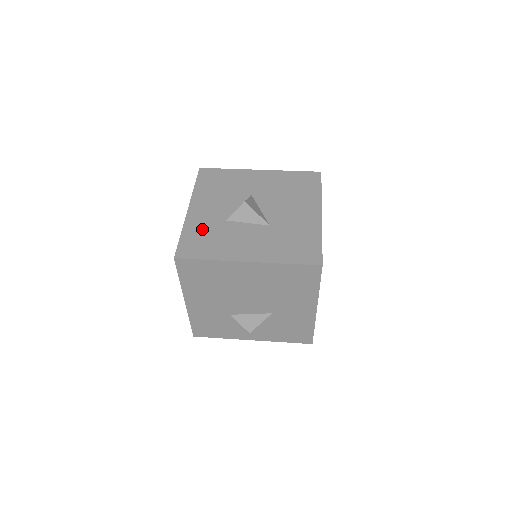
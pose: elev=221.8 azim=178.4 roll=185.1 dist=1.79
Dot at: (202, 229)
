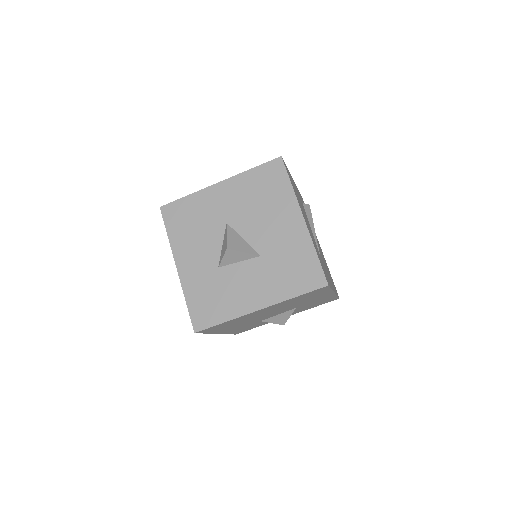
Dot at: (202, 288)
